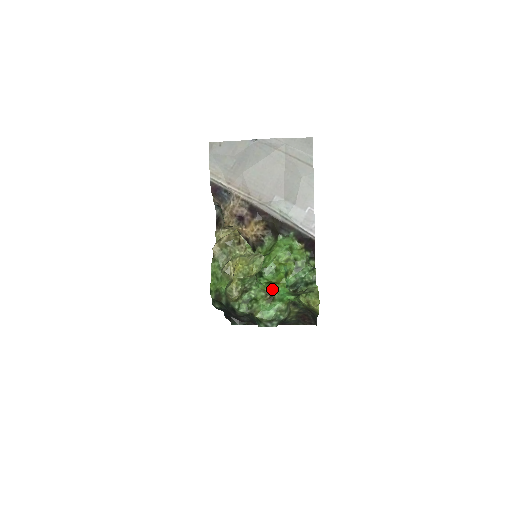
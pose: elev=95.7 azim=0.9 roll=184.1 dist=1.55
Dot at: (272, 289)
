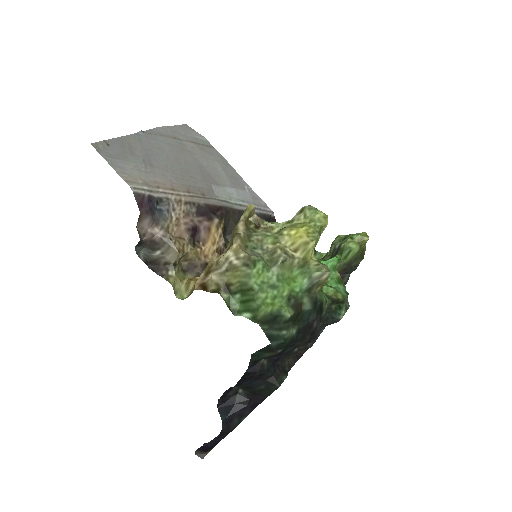
Dot at: occluded
